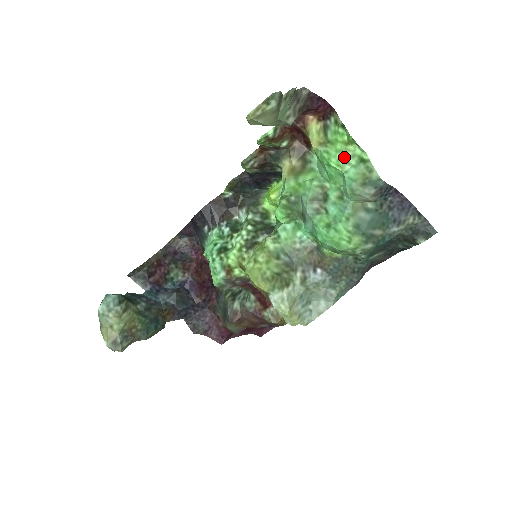
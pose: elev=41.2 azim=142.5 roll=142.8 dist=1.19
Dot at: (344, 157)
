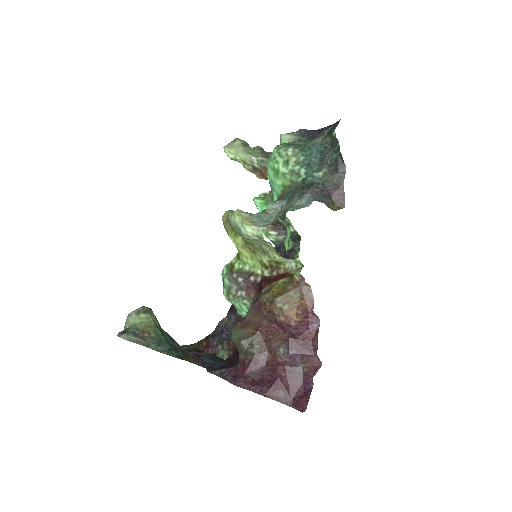
Dot at: occluded
